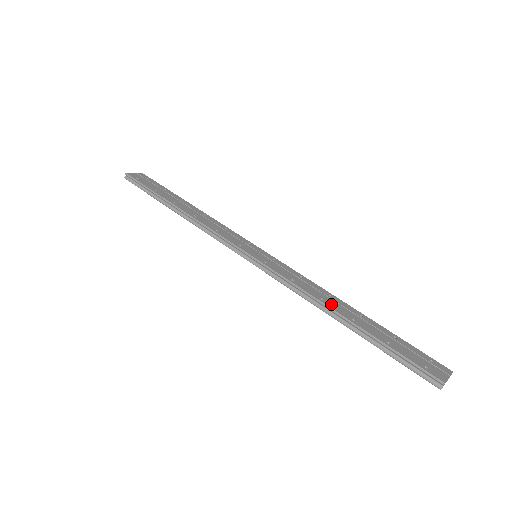
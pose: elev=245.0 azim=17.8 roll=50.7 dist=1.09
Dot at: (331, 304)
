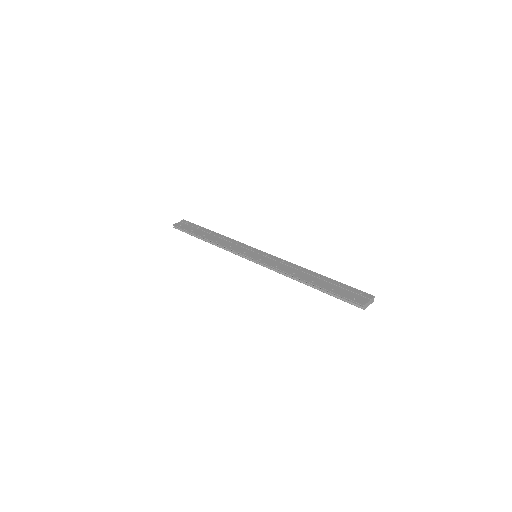
Dot at: (299, 275)
